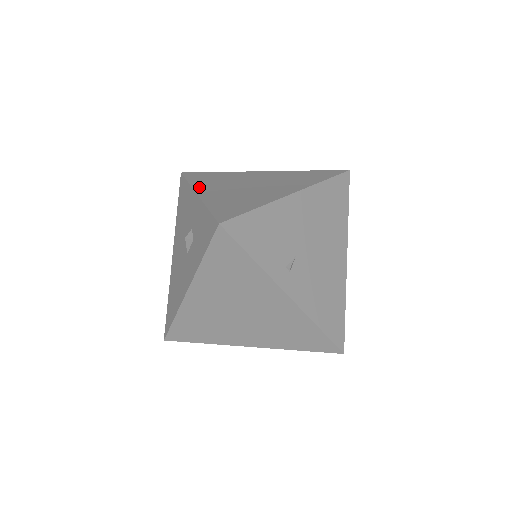
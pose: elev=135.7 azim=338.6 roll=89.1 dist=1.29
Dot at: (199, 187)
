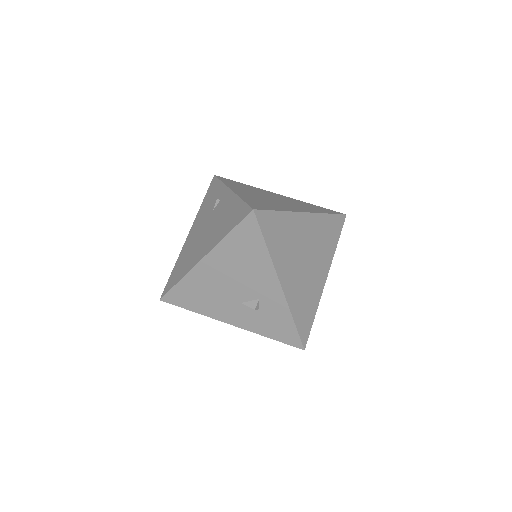
Dot at: (279, 268)
